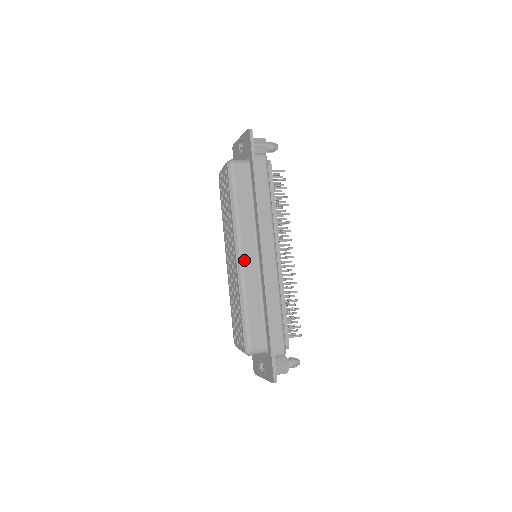
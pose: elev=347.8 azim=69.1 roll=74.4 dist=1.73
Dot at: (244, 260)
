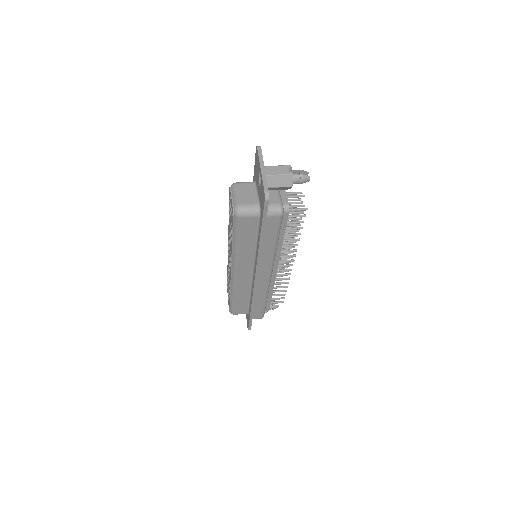
Dot at: (238, 276)
